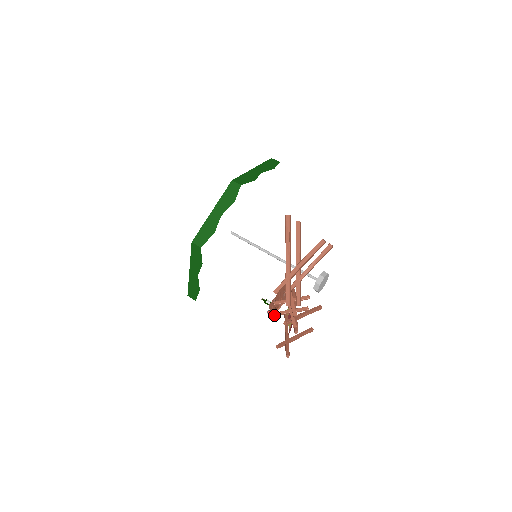
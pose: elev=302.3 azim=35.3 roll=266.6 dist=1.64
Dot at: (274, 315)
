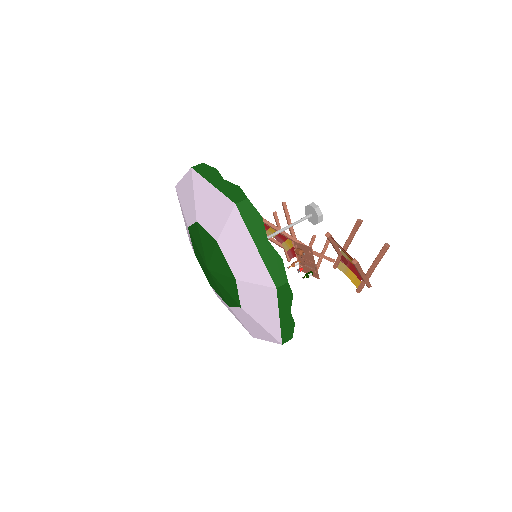
Dot at: (303, 267)
